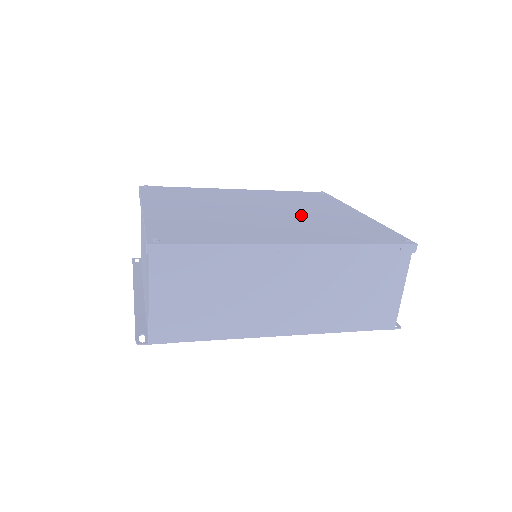
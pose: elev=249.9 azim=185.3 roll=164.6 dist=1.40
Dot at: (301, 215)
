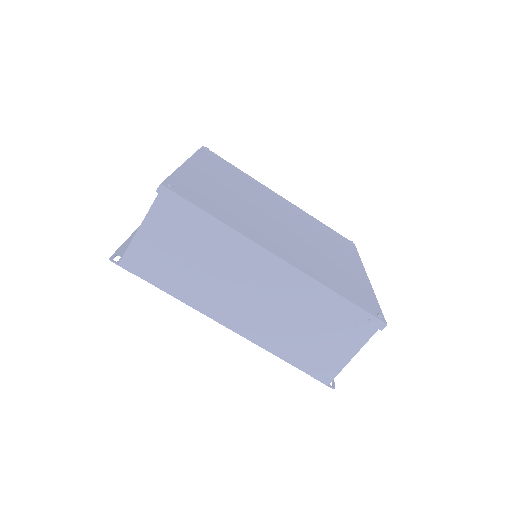
Dot at: (311, 244)
